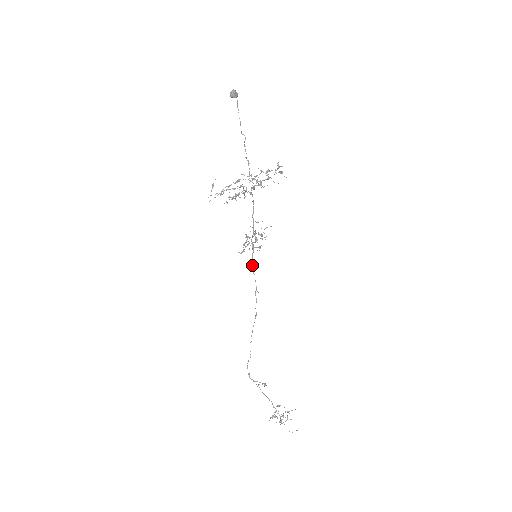
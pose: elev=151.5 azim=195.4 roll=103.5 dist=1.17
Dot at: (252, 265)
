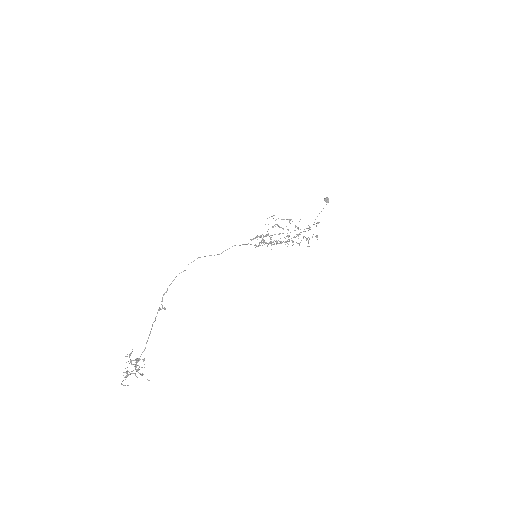
Dot at: occluded
